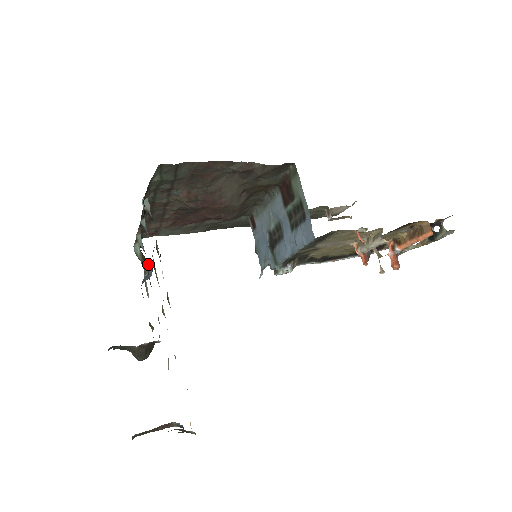
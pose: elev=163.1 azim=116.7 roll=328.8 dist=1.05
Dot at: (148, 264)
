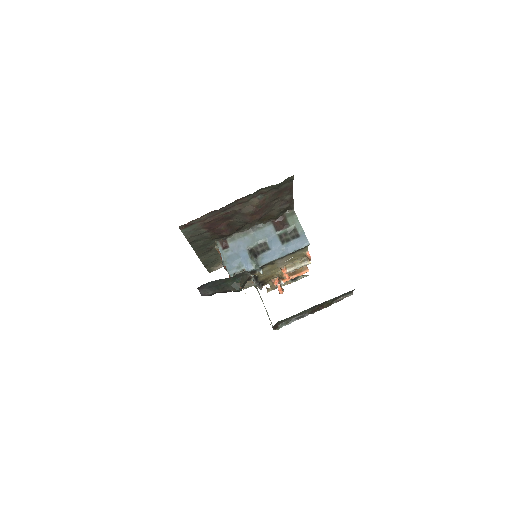
Dot at: occluded
